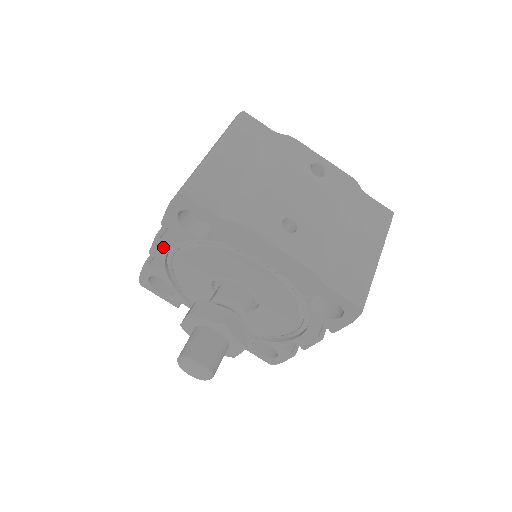
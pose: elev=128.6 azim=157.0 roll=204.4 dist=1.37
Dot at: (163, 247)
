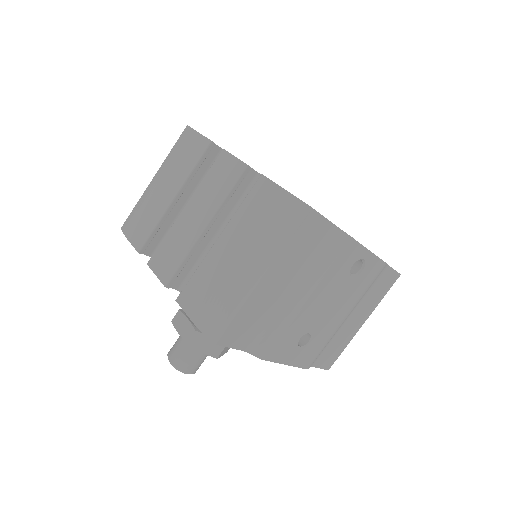
Dot at: occluded
